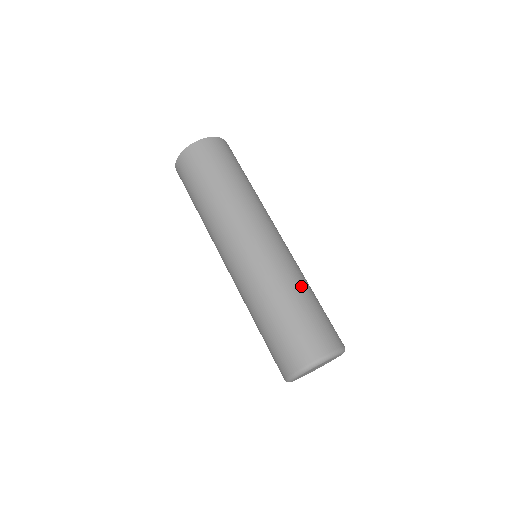
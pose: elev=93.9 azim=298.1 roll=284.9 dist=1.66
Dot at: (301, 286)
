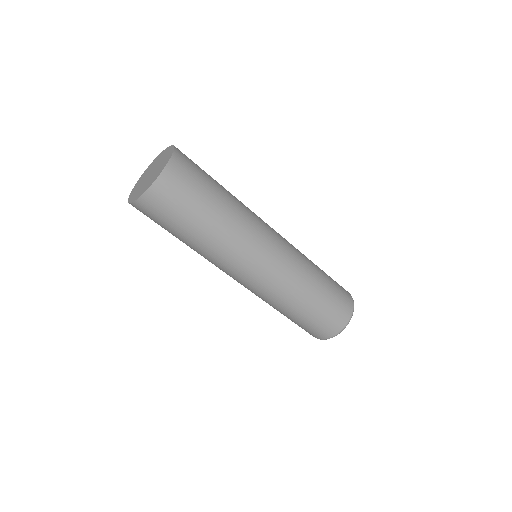
Dot at: occluded
